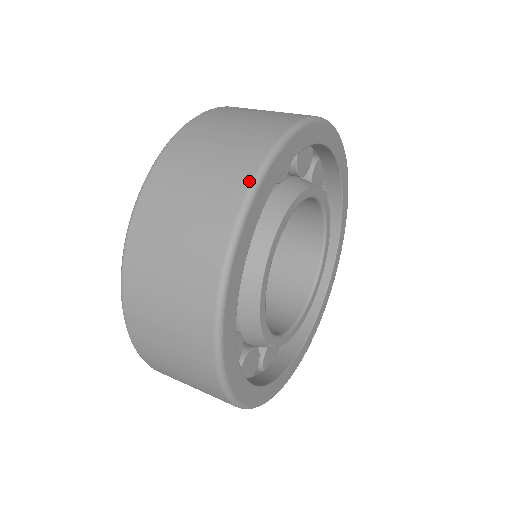
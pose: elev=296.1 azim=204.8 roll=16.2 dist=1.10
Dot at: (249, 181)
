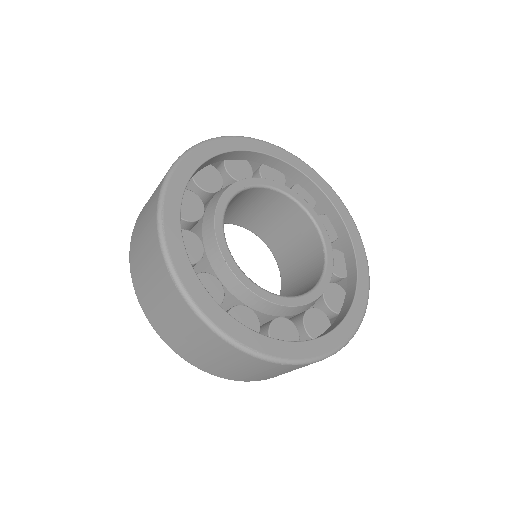
Dot at: occluded
